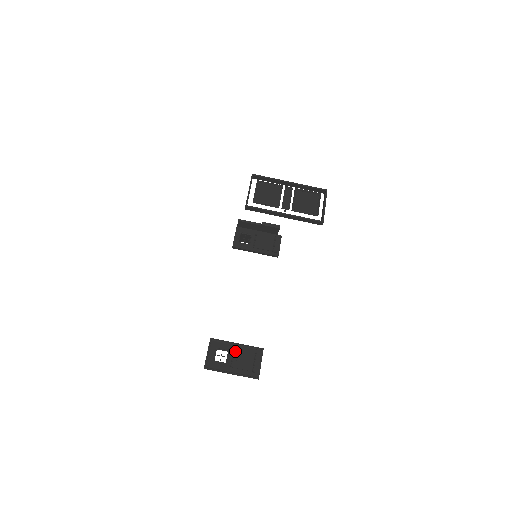
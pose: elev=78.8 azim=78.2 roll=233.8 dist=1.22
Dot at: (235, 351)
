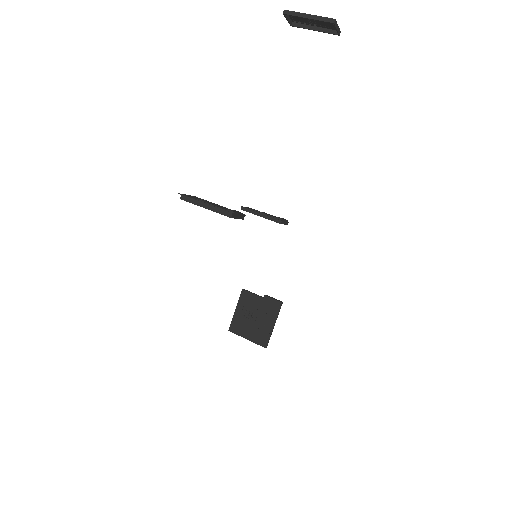
Dot at: (216, 204)
